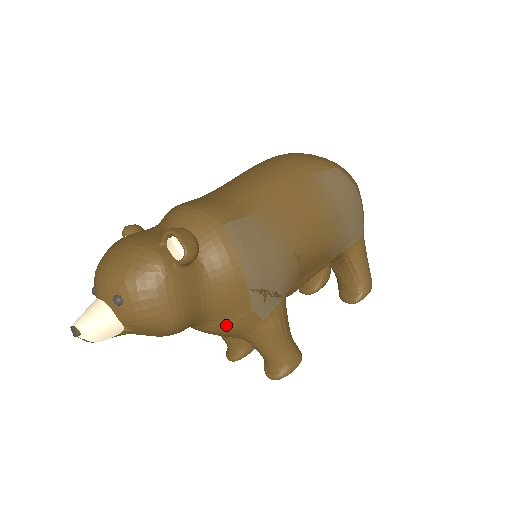
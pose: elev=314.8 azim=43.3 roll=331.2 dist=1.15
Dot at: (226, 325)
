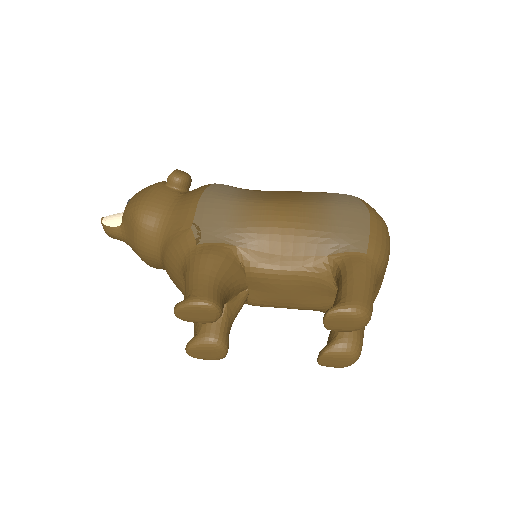
Dot at: (172, 242)
